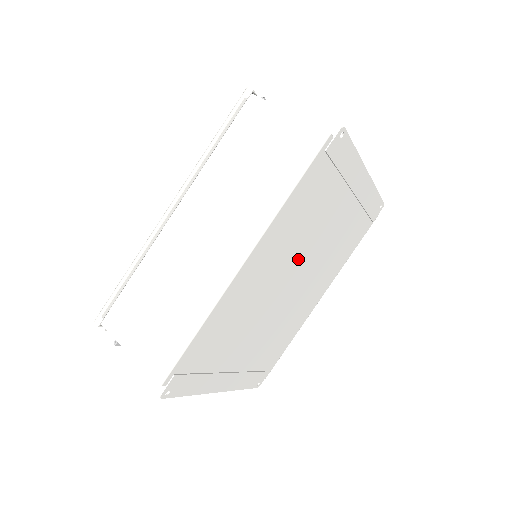
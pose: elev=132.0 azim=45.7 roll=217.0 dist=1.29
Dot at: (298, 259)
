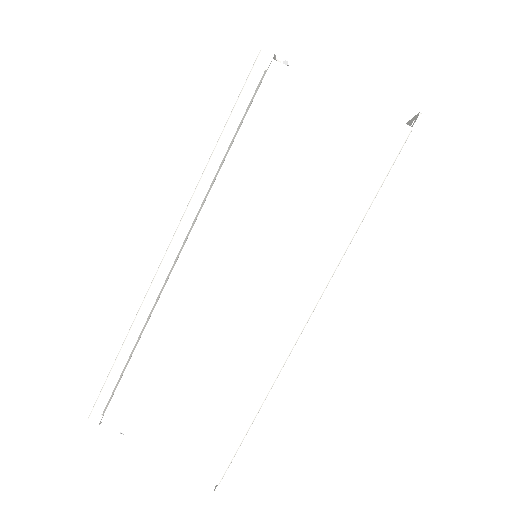
Dot at: occluded
